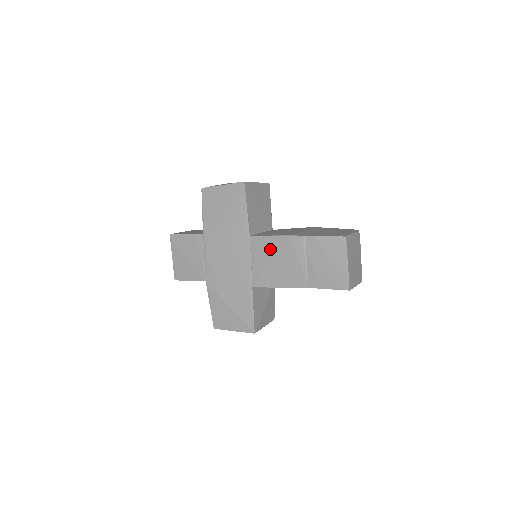
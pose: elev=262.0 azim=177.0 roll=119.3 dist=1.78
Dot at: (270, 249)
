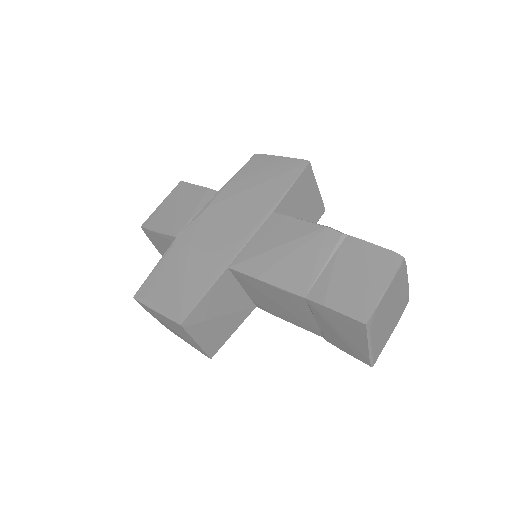
Dot at: (288, 232)
